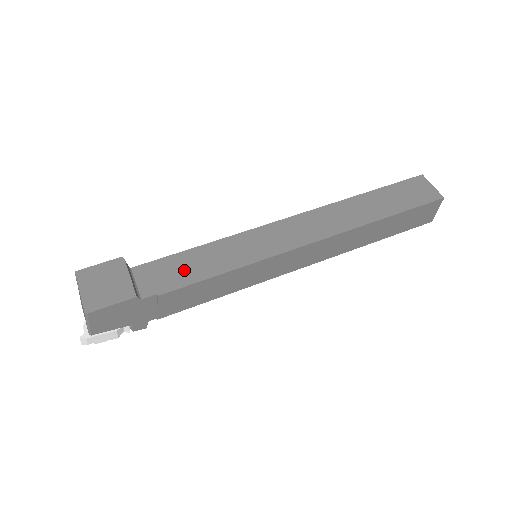
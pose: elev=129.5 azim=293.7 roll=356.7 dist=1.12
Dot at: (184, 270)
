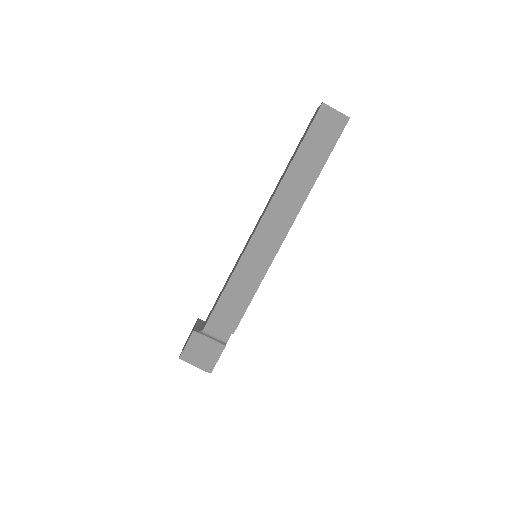
Dot at: (232, 309)
